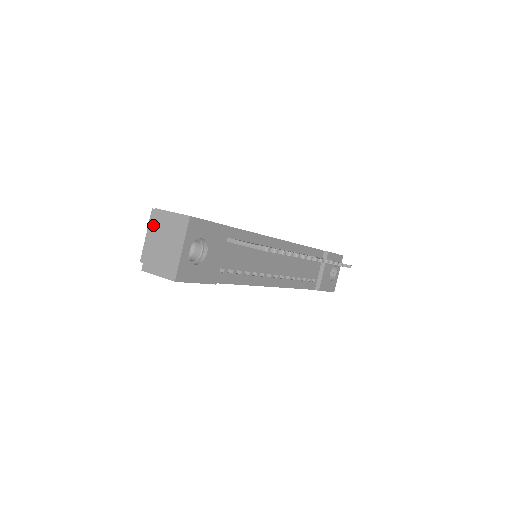
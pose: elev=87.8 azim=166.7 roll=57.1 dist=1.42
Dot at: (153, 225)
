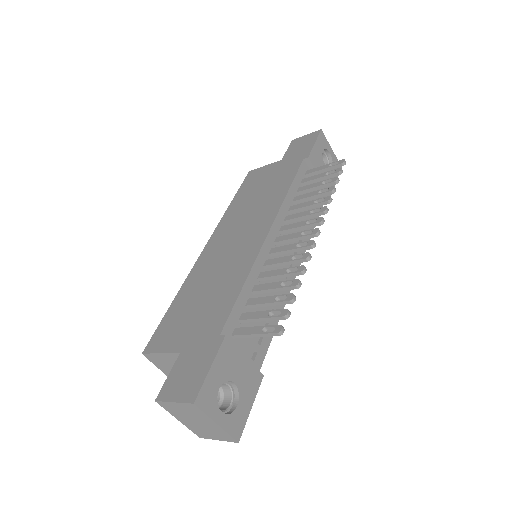
Dot at: (169, 412)
